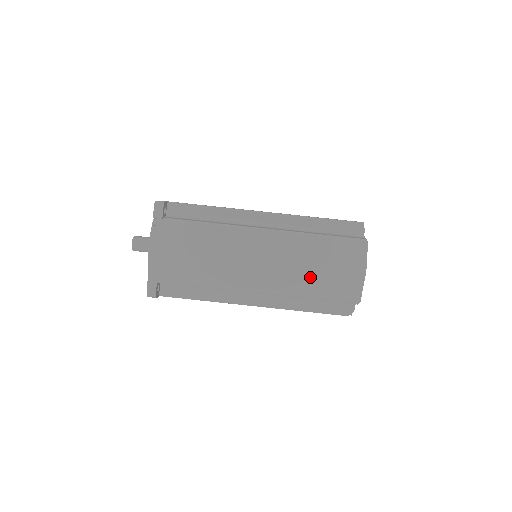
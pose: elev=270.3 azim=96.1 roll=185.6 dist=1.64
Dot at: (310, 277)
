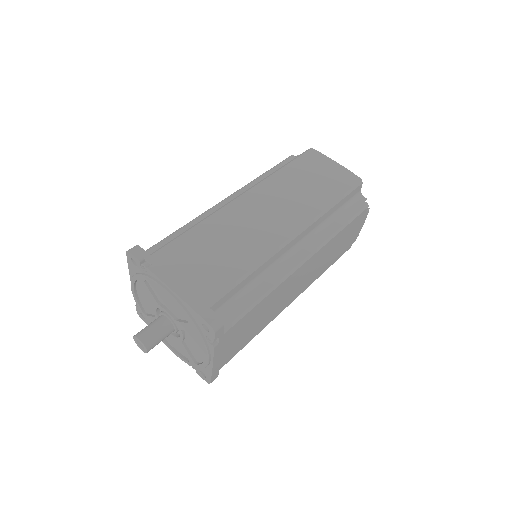
Dot at: (312, 193)
